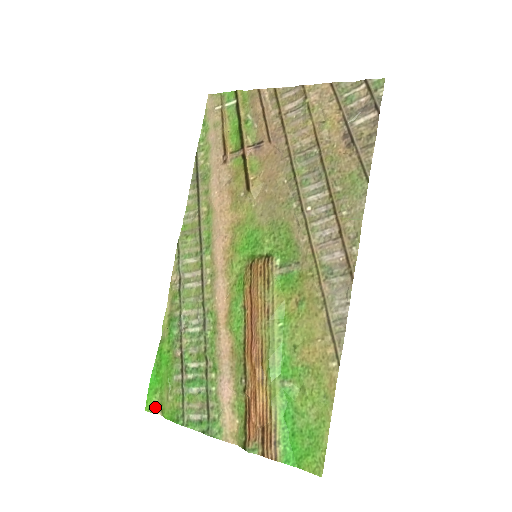
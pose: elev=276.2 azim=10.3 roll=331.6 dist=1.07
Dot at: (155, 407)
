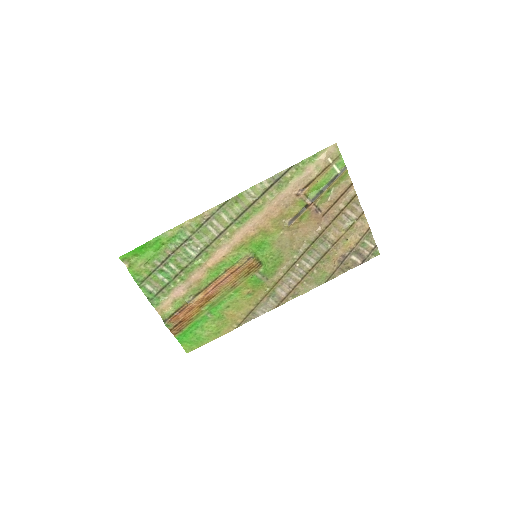
Dot at: (127, 260)
